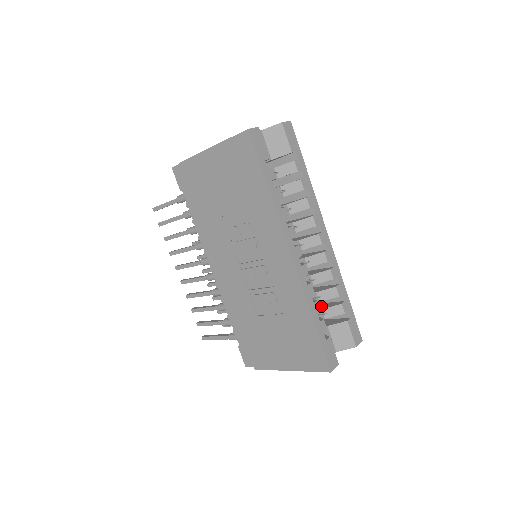
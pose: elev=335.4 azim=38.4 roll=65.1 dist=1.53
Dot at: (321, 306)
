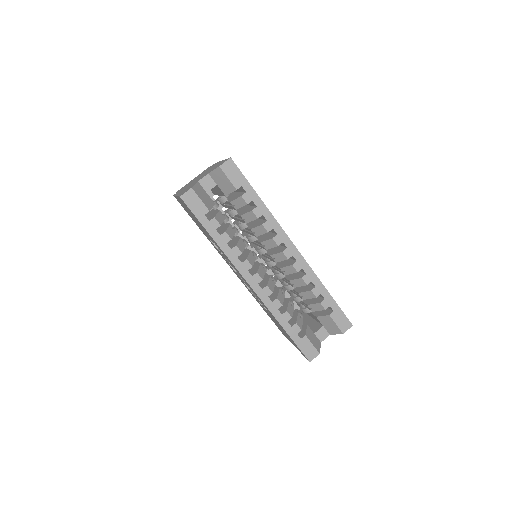
Dot at: (310, 299)
